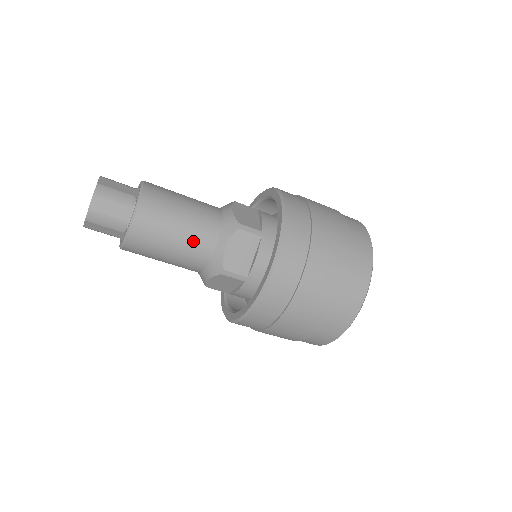
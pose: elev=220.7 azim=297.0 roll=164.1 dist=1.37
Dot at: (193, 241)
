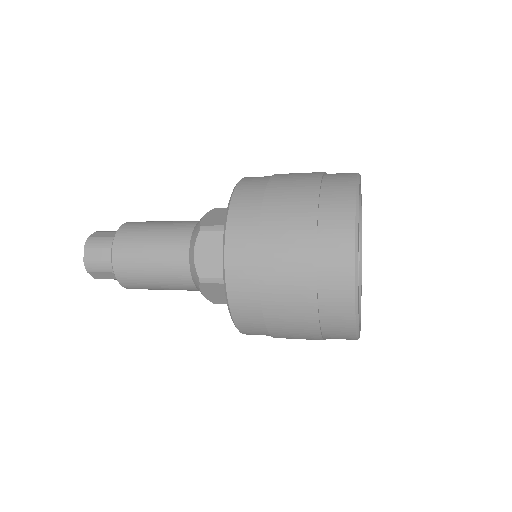
Dot at: (176, 288)
